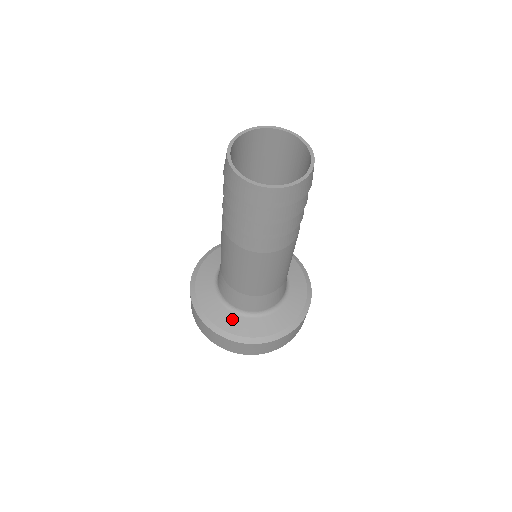
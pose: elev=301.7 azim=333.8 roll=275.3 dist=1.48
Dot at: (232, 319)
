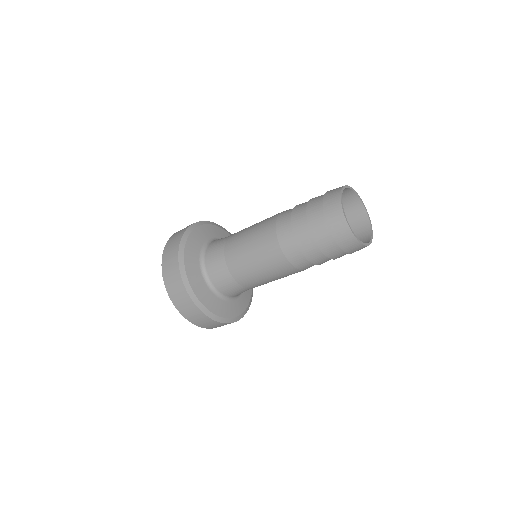
Dot at: (210, 297)
